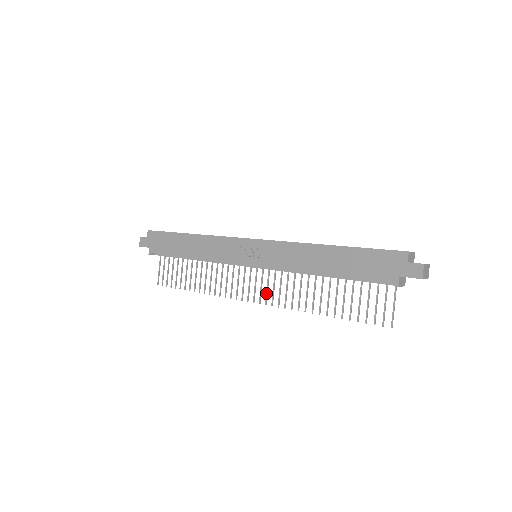
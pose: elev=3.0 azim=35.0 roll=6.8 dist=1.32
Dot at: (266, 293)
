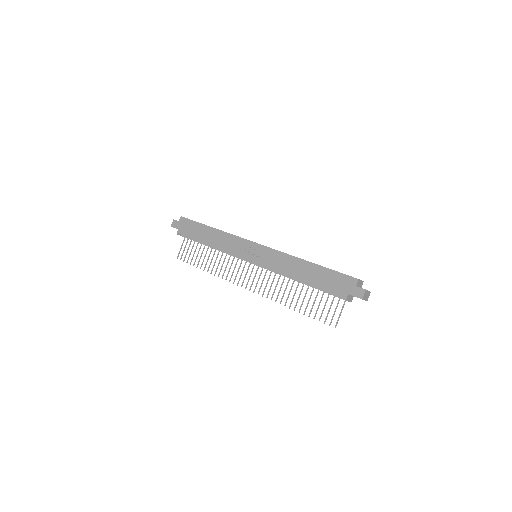
Dot at: (256, 284)
